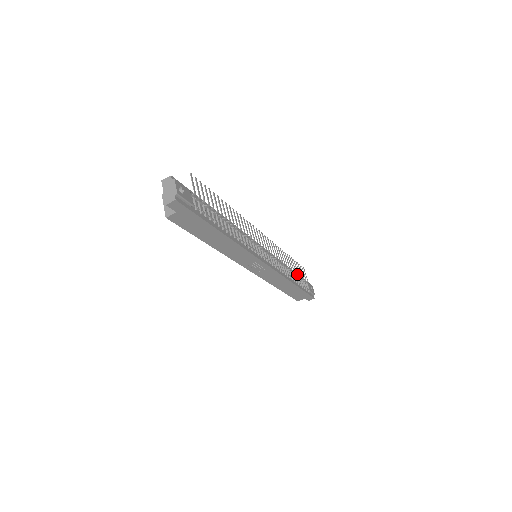
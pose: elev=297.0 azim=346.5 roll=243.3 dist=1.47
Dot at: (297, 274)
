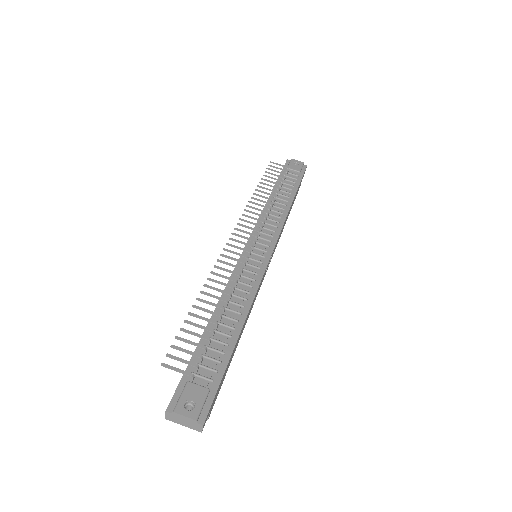
Dot at: (281, 186)
